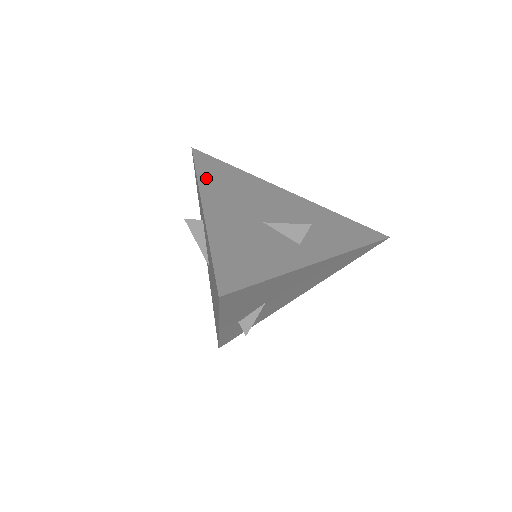
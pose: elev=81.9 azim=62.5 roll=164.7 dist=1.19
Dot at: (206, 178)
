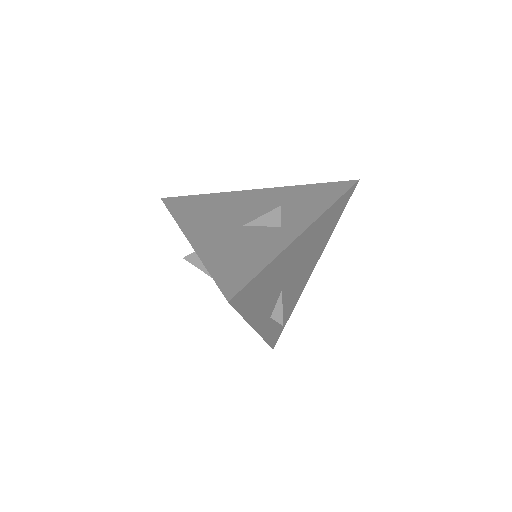
Dot at: (182, 216)
